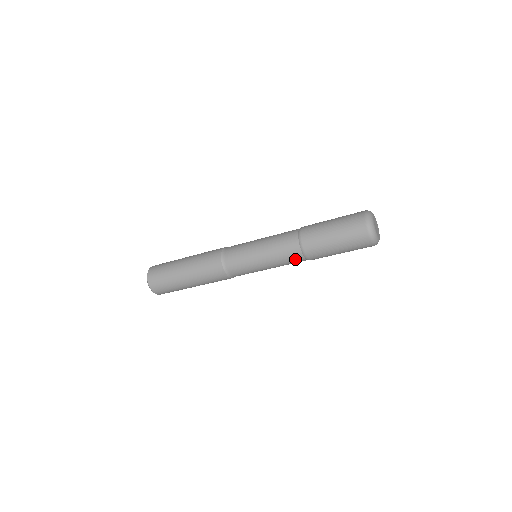
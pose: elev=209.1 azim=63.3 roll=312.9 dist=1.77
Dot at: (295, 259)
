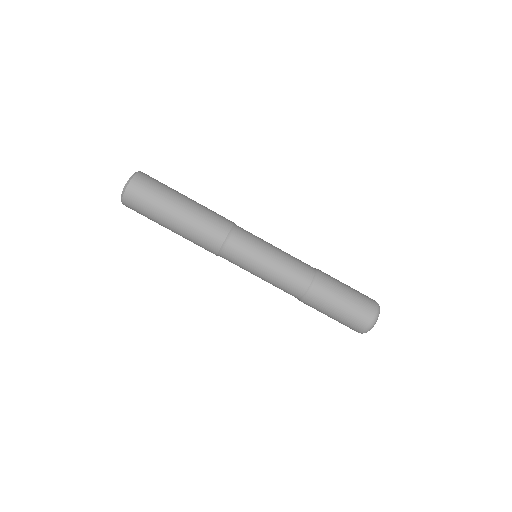
Dot at: (294, 290)
